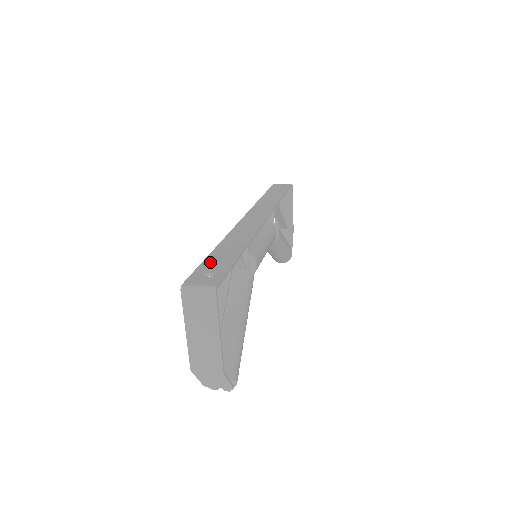
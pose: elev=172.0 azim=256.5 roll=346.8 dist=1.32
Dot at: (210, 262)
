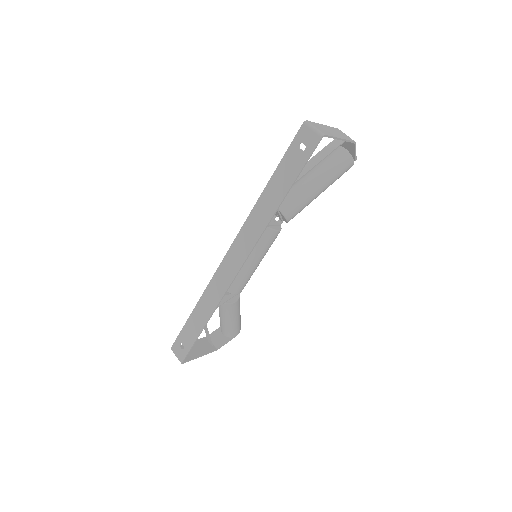
Dot at: (186, 331)
